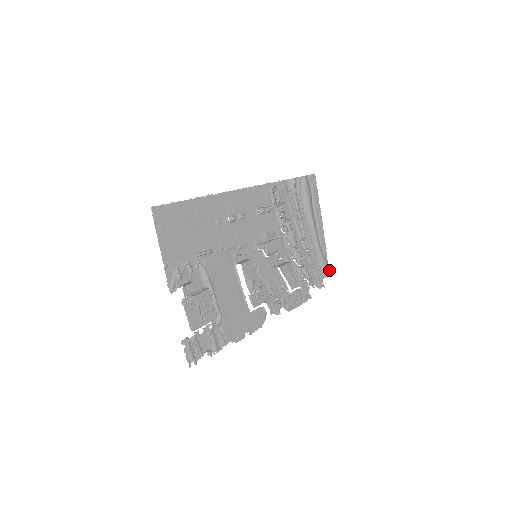
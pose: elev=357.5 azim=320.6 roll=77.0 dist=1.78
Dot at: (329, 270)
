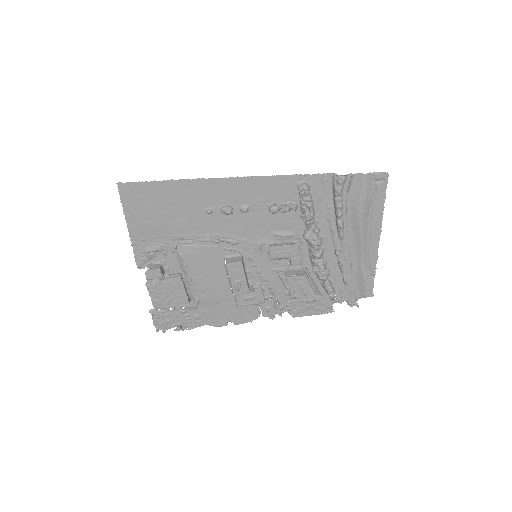
Dot at: (371, 292)
